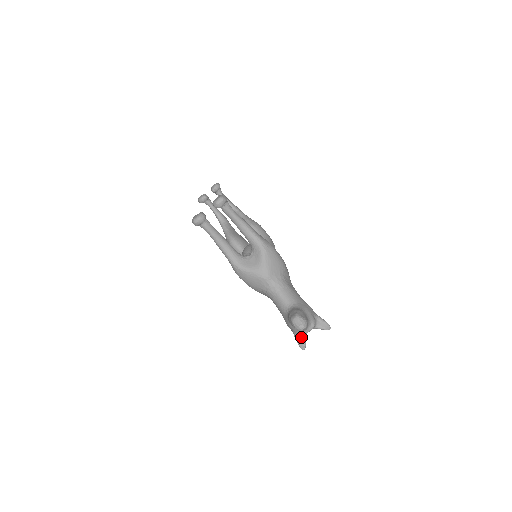
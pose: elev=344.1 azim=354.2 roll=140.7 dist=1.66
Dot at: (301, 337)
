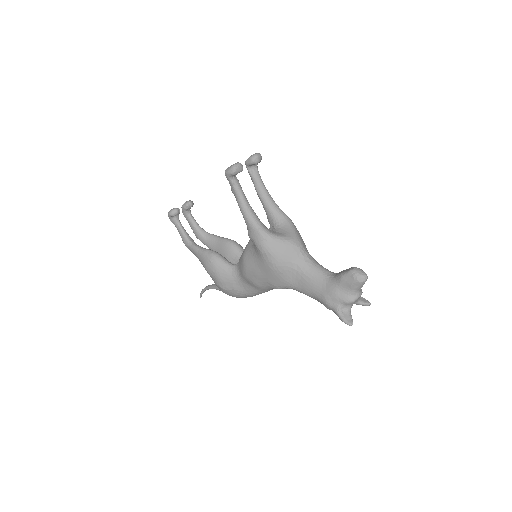
Dot at: (346, 311)
